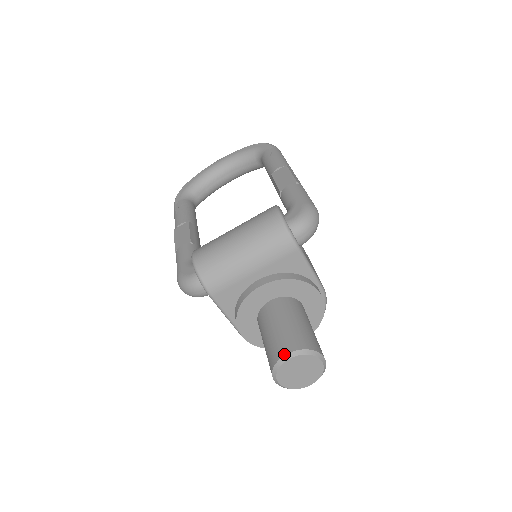
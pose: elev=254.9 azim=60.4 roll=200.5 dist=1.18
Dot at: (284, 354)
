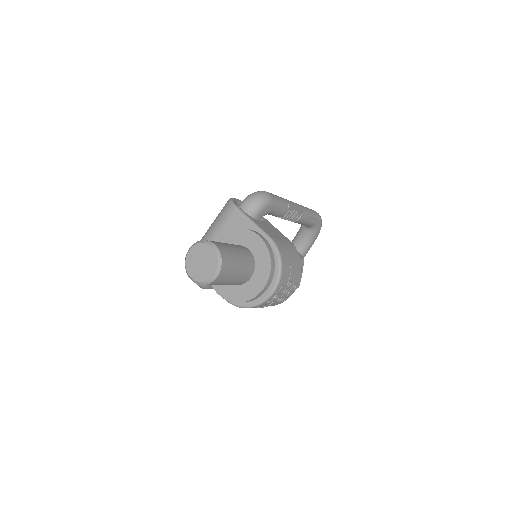
Dot at: (188, 250)
